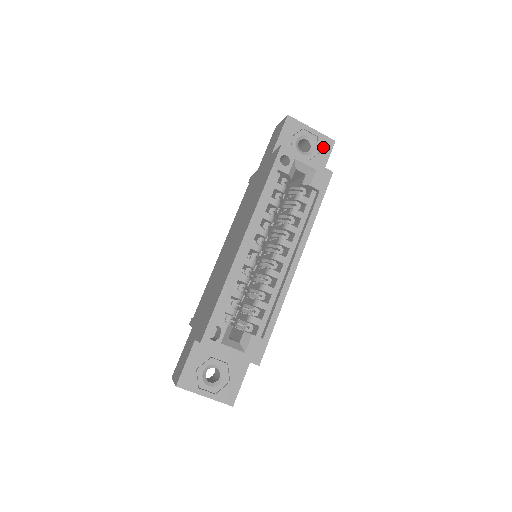
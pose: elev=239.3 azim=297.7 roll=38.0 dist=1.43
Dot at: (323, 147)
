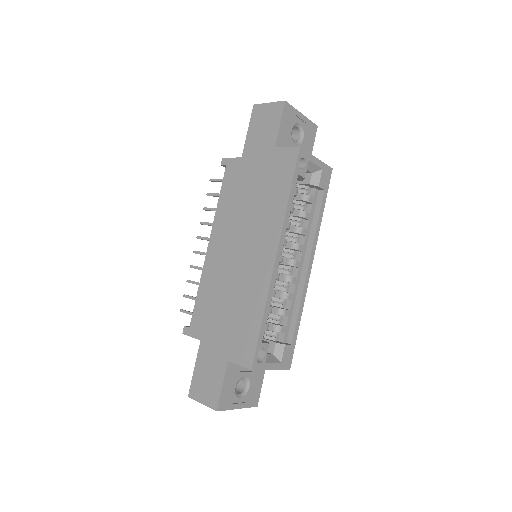
Dot at: (310, 134)
